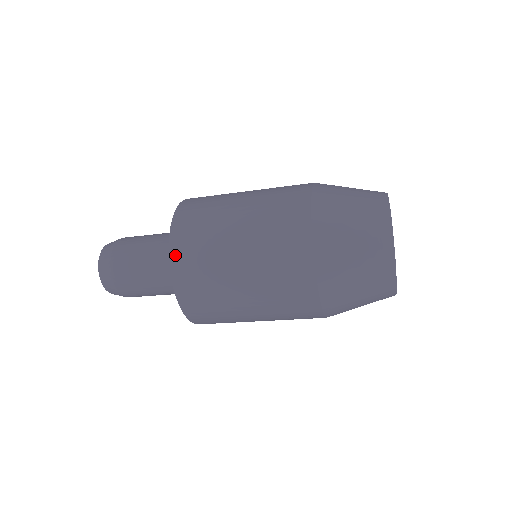
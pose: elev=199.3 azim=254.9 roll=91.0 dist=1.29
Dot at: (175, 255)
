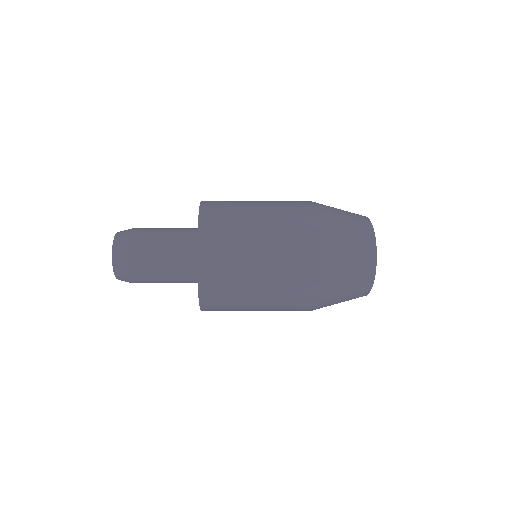
Dot at: (203, 256)
